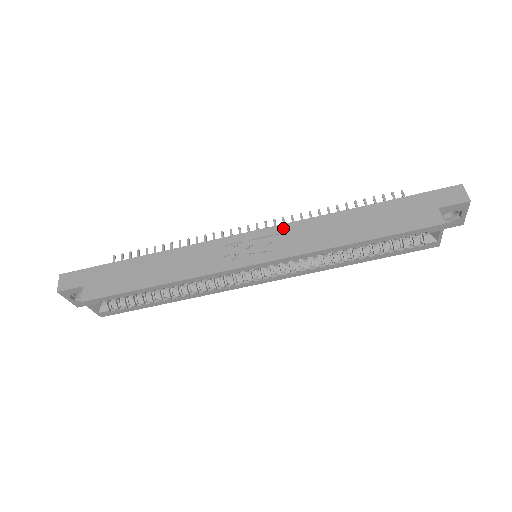
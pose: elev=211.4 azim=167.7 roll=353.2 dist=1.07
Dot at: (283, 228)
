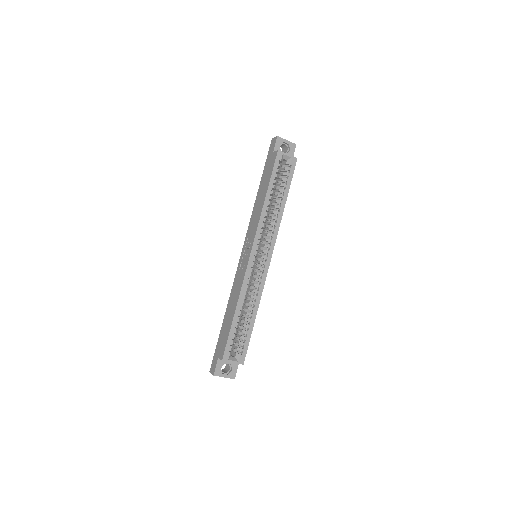
Dot at: (247, 234)
